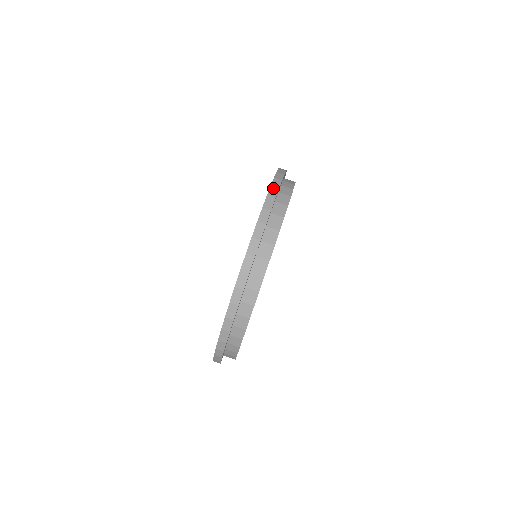
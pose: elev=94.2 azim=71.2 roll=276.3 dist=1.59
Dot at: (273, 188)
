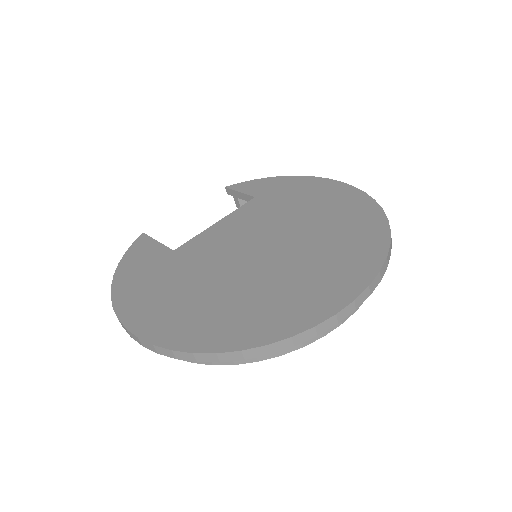
Dot at: (237, 355)
